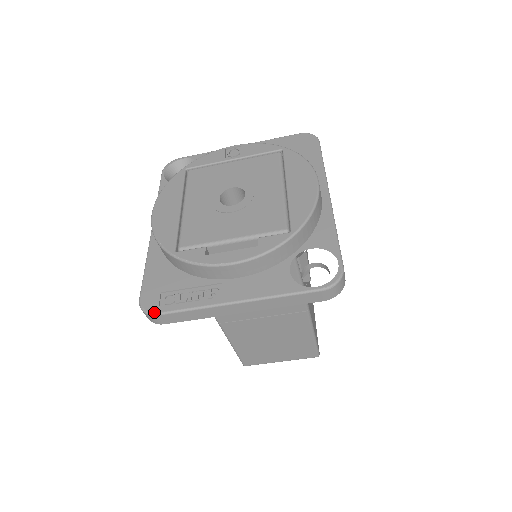
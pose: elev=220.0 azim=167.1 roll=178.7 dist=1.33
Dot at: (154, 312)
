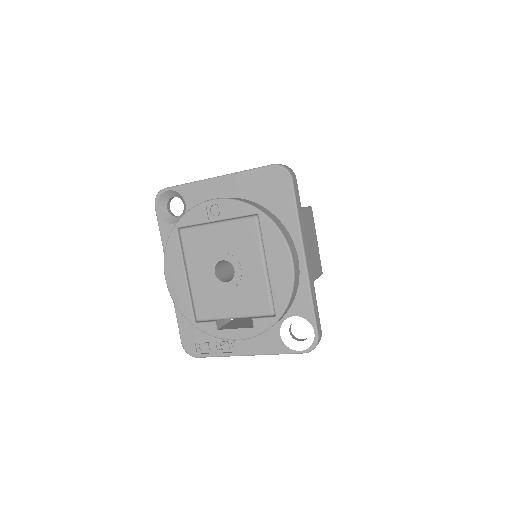
Dot at: (195, 356)
